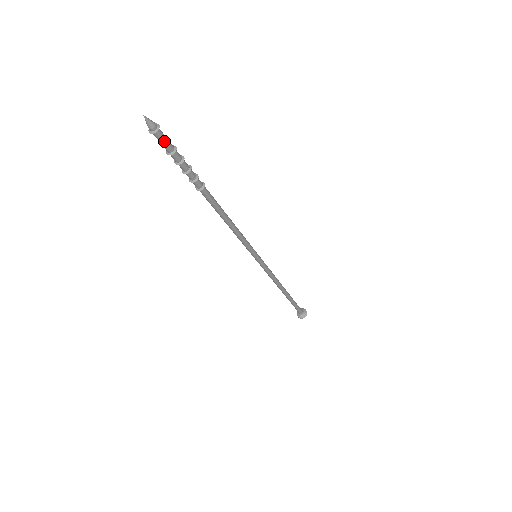
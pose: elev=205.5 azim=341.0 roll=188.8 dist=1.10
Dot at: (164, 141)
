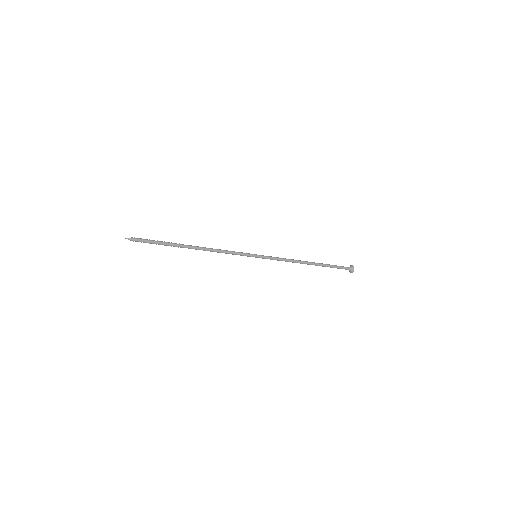
Dot at: (141, 241)
